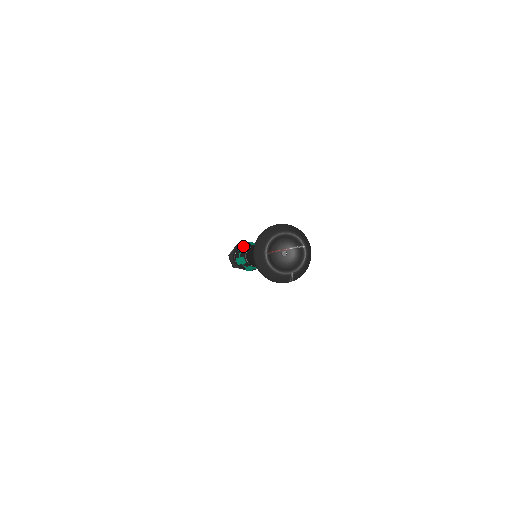
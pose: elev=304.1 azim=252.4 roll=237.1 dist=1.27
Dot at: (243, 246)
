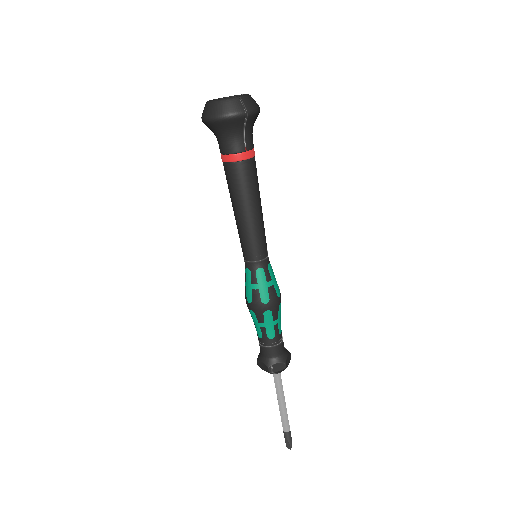
Dot at: occluded
